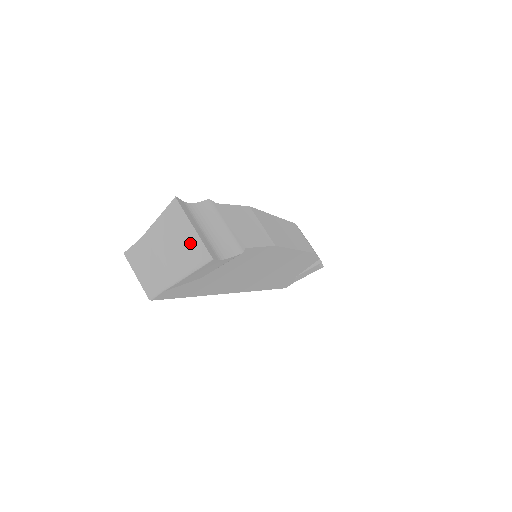
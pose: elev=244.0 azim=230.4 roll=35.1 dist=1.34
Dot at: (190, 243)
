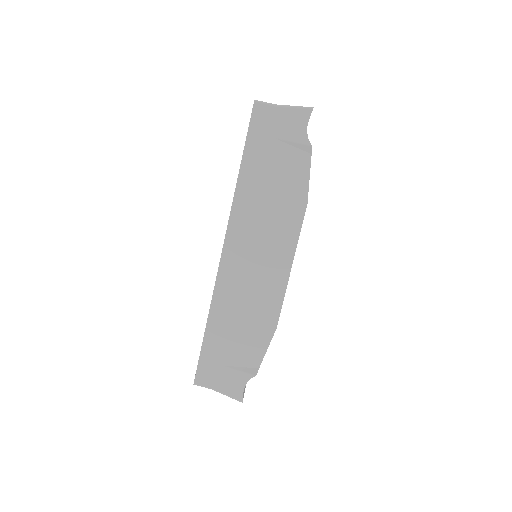
Dot at: occluded
